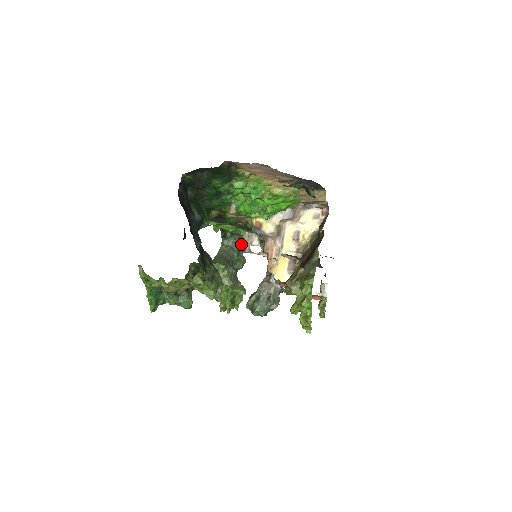
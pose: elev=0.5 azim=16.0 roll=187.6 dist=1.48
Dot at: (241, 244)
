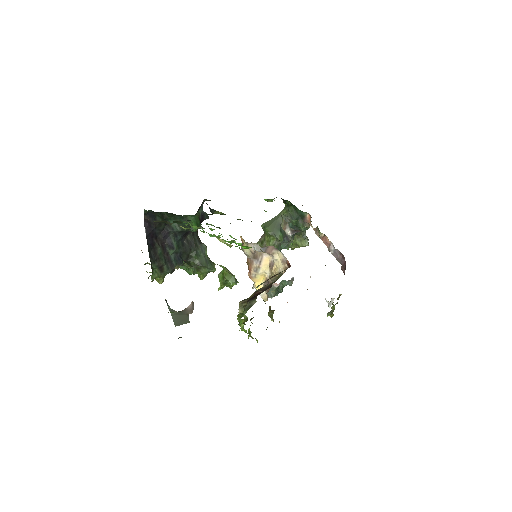
Dot at: (301, 214)
